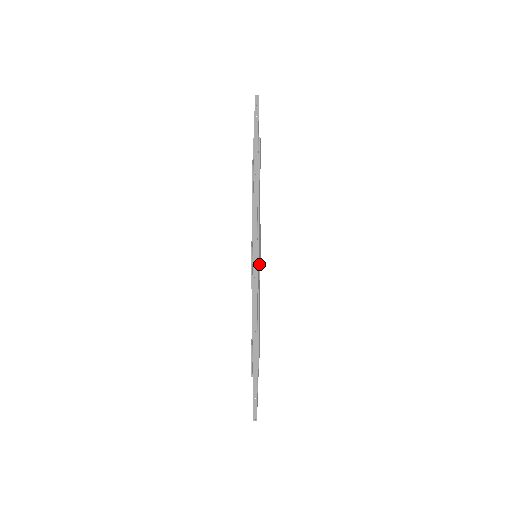
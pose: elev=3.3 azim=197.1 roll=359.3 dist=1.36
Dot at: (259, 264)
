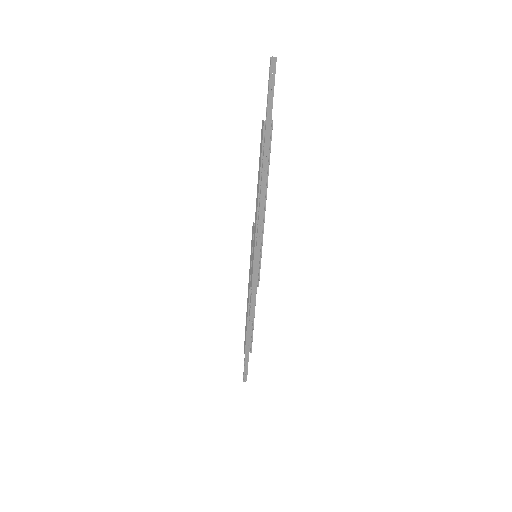
Dot at: (259, 263)
